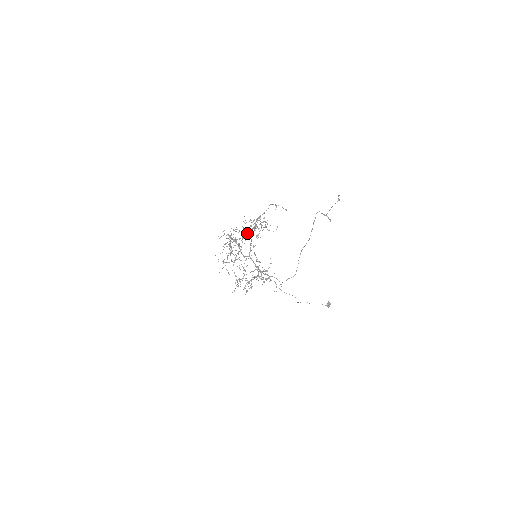
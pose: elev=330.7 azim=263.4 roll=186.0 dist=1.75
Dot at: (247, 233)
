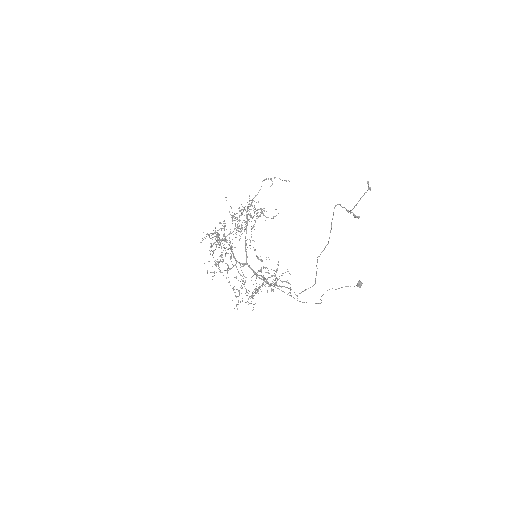
Dot at: occluded
